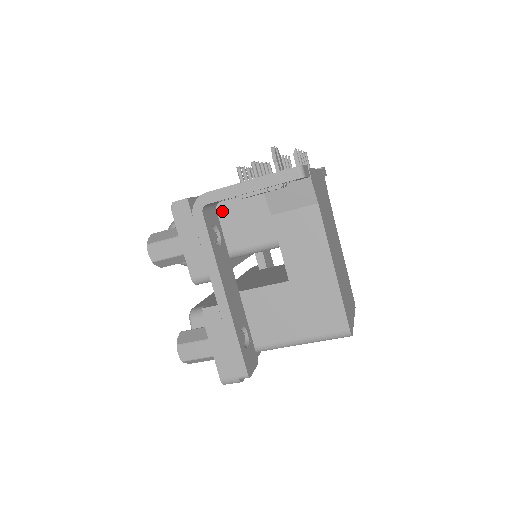
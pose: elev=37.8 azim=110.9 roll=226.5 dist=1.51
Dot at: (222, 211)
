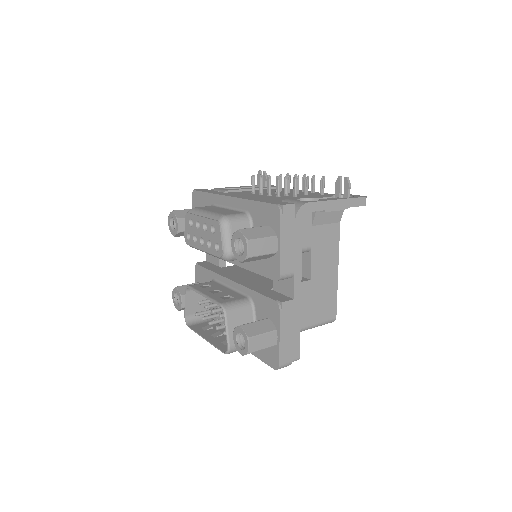
Dot at: occluded
